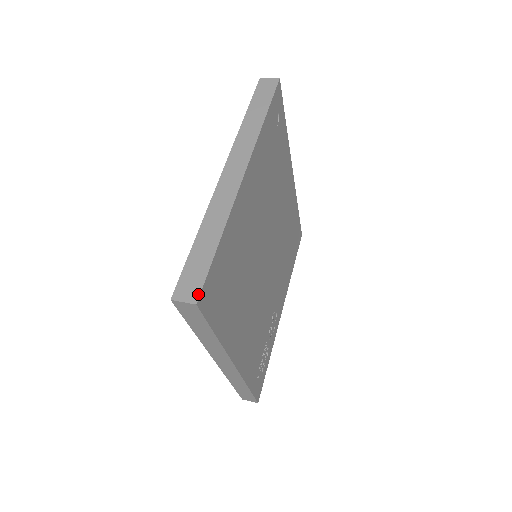
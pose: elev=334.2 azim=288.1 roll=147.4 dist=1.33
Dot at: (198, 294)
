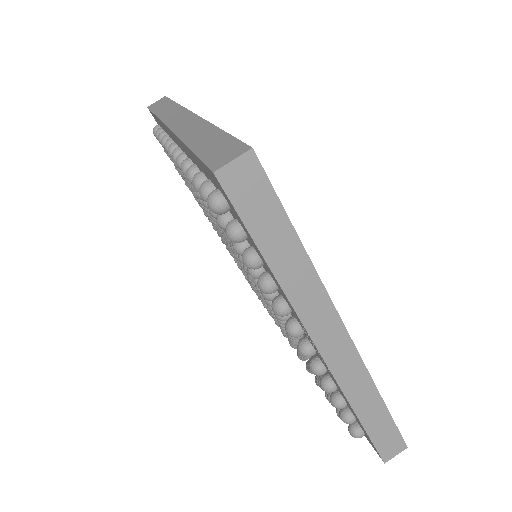
Dot at: (403, 443)
